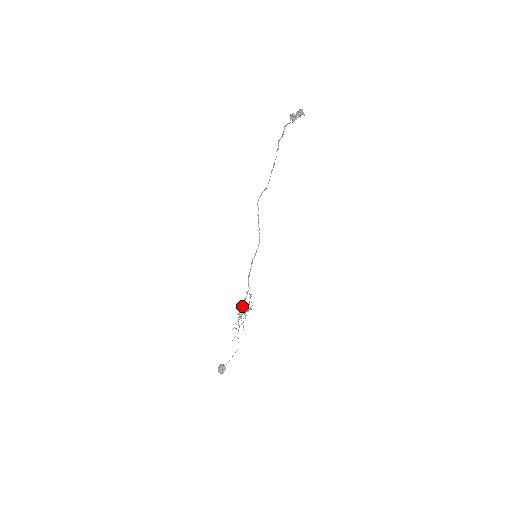
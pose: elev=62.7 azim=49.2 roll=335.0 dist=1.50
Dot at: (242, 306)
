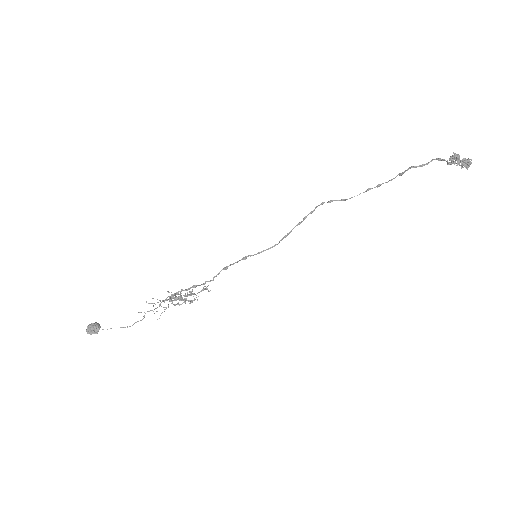
Dot at: (185, 290)
